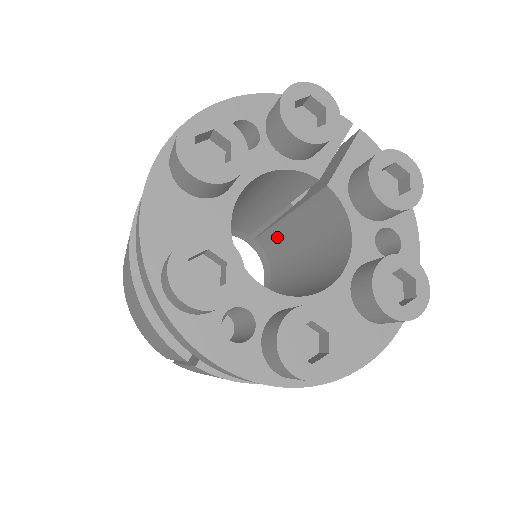
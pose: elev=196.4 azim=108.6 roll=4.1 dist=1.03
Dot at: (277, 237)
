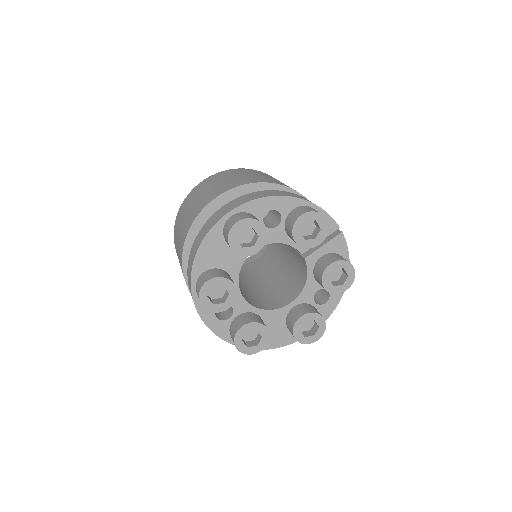
Dot at: occluded
